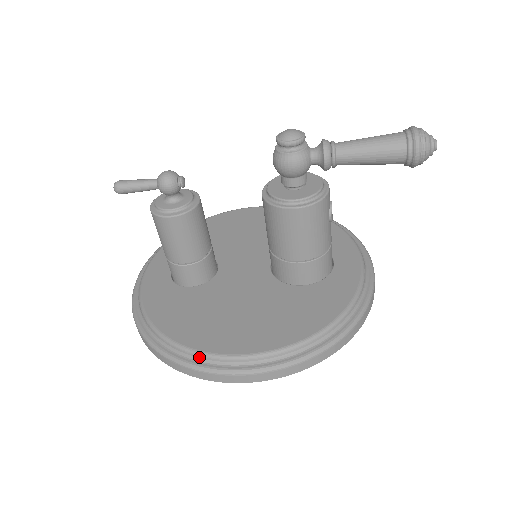
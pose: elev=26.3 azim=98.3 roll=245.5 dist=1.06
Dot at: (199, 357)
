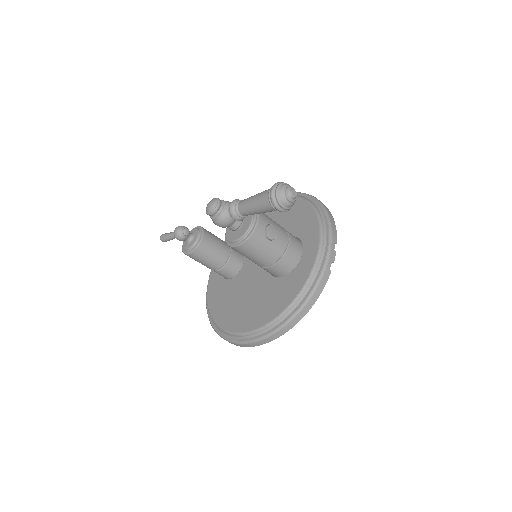
Dot at: (224, 332)
